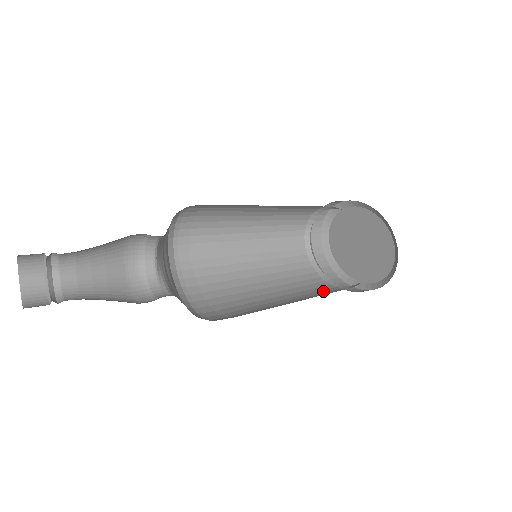
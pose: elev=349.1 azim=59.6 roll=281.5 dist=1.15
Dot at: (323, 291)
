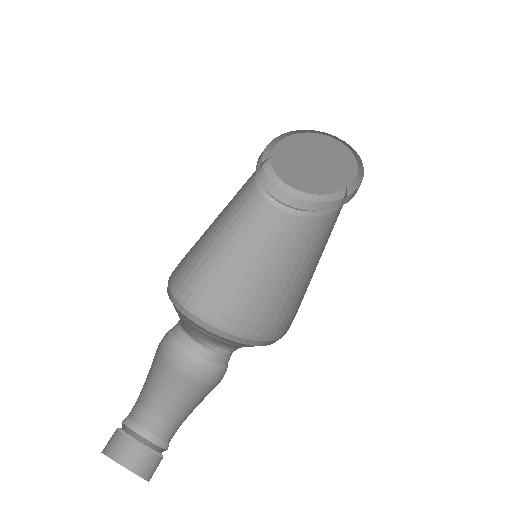
Dot at: (322, 228)
